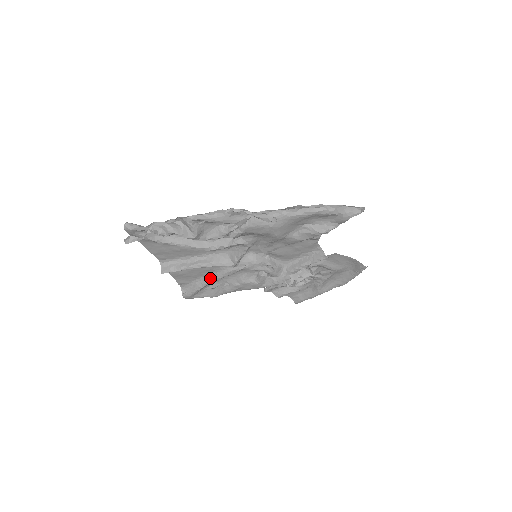
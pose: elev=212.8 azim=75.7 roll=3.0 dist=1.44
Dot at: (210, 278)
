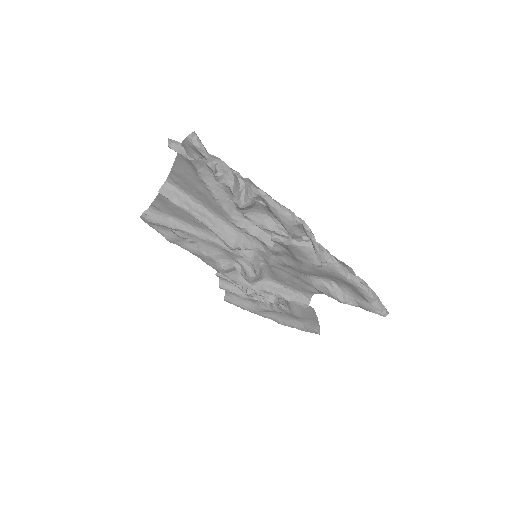
Dot at: (189, 229)
